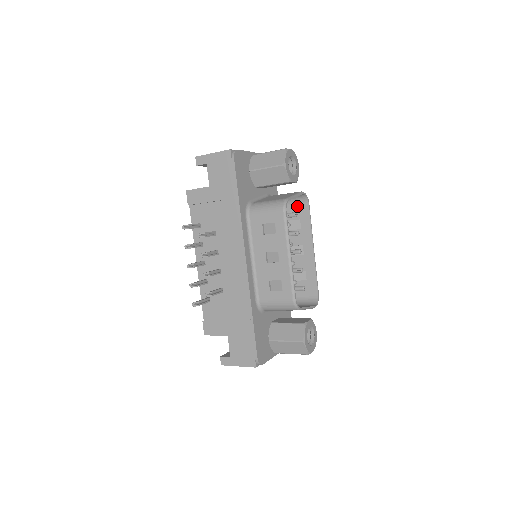
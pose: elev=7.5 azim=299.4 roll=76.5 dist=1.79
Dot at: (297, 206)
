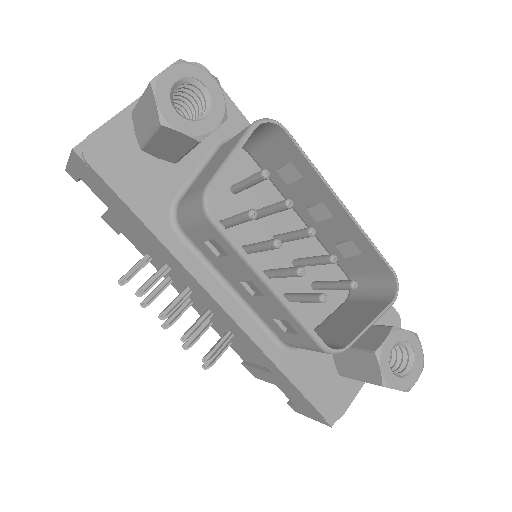
Dot at: (272, 141)
